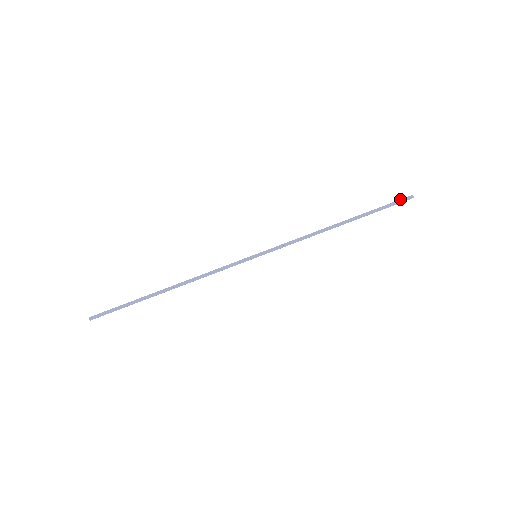
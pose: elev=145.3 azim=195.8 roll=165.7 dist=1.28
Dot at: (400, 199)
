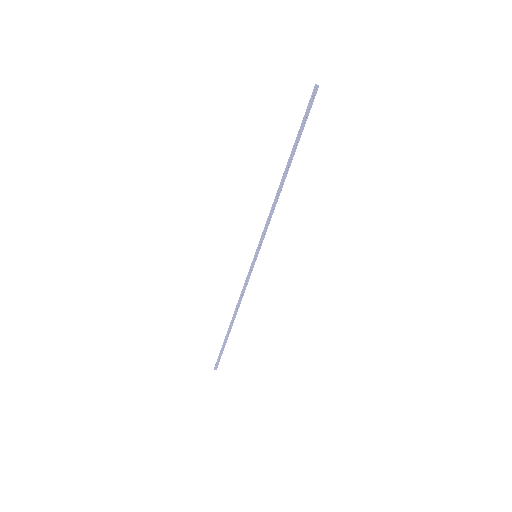
Dot at: (309, 100)
